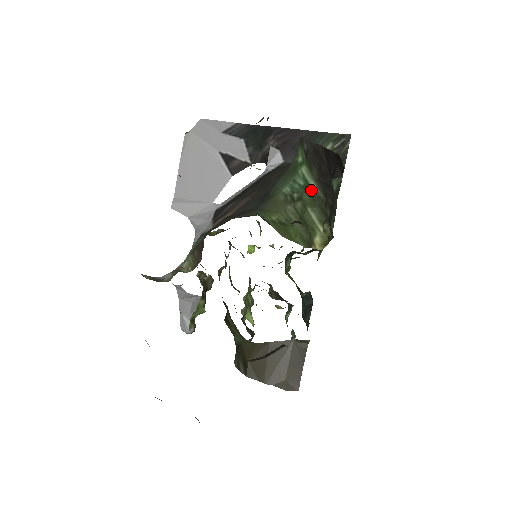
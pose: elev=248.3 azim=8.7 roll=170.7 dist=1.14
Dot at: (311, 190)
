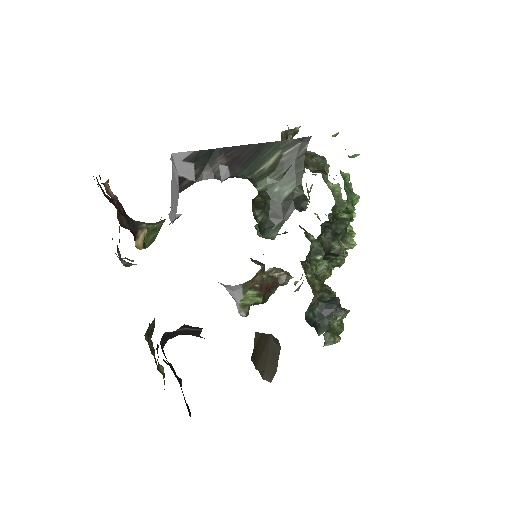
Dot at: occluded
